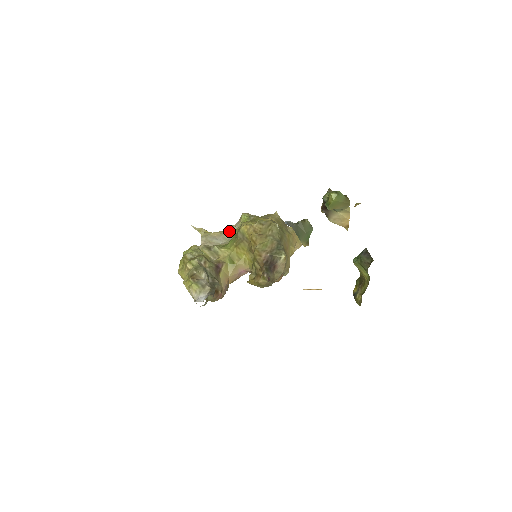
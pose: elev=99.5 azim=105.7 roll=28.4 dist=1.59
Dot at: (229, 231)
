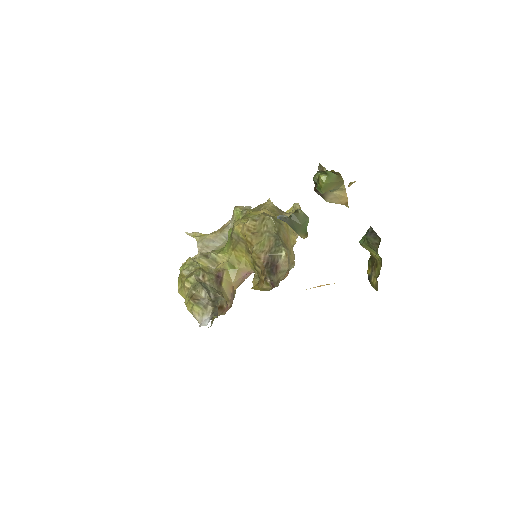
Dot at: (224, 230)
